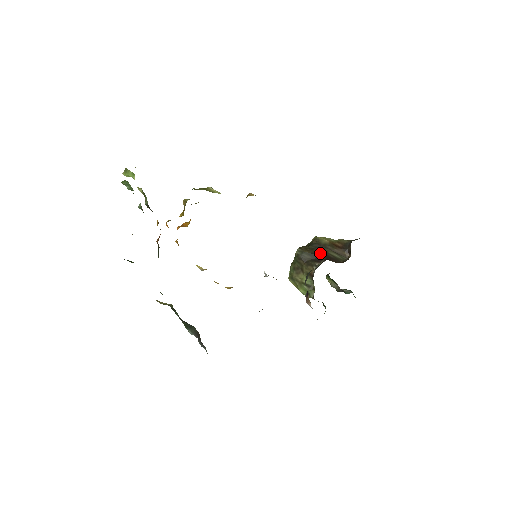
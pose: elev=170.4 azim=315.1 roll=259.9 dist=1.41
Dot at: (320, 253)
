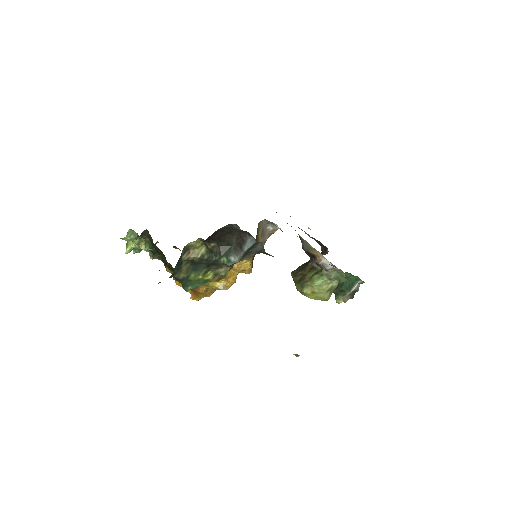
Dot at: (307, 262)
